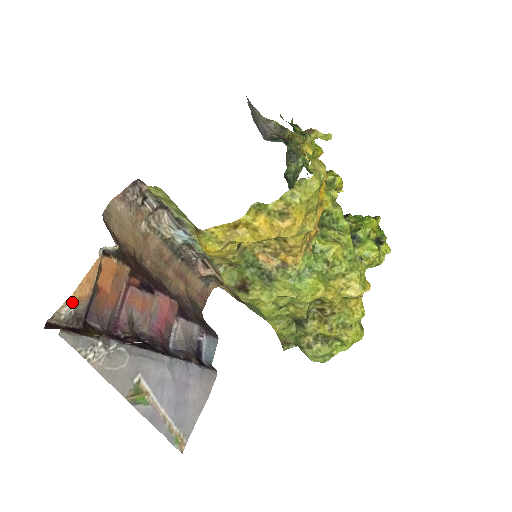
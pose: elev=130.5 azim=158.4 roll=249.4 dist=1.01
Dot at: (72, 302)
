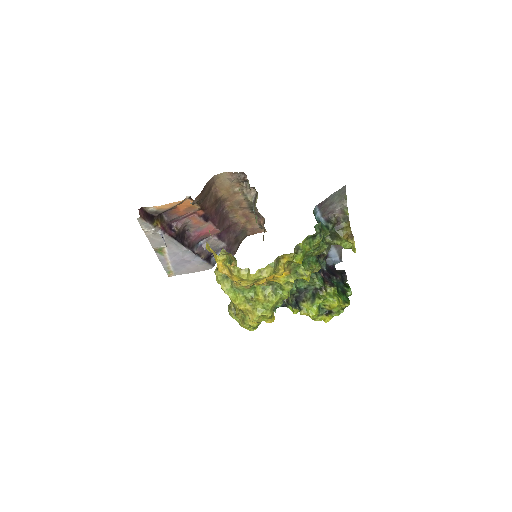
Dot at: (157, 208)
